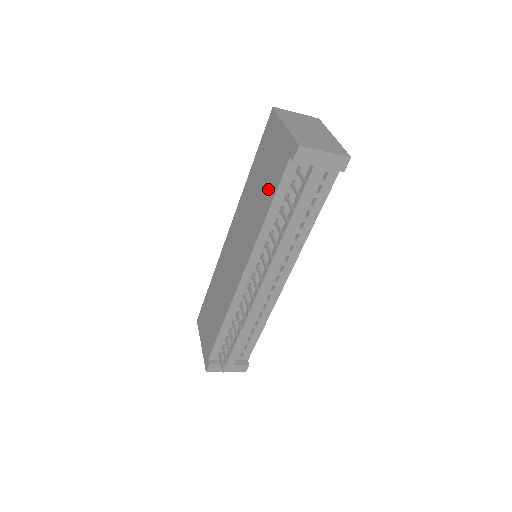
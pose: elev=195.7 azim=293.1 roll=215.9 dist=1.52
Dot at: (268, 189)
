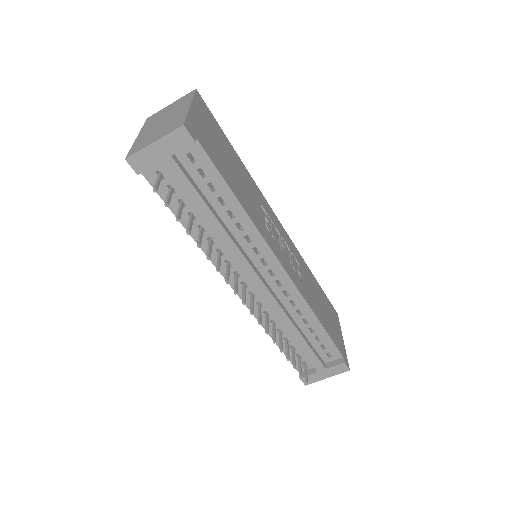
Dot at: occluded
